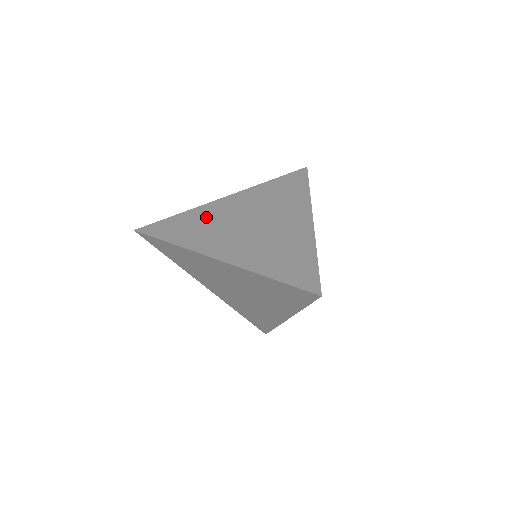
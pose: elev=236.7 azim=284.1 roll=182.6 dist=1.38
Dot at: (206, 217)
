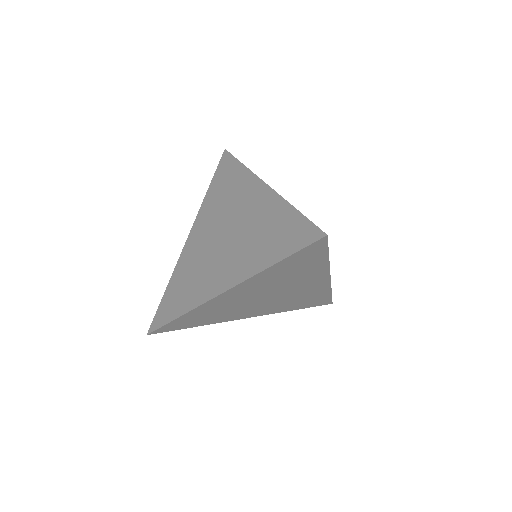
Dot at: (187, 268)
